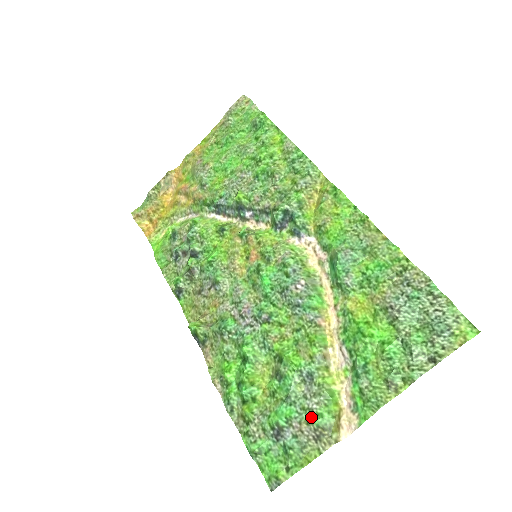
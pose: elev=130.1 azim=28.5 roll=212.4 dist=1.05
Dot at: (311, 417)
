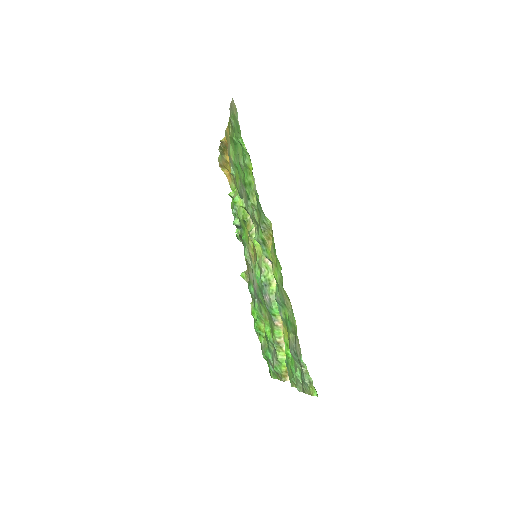
Dot at: (274, 366)
